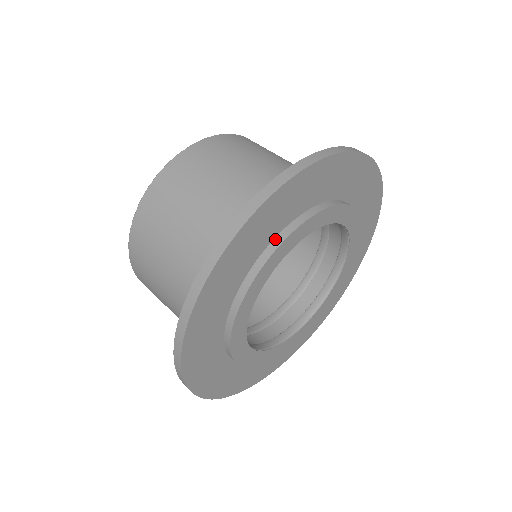
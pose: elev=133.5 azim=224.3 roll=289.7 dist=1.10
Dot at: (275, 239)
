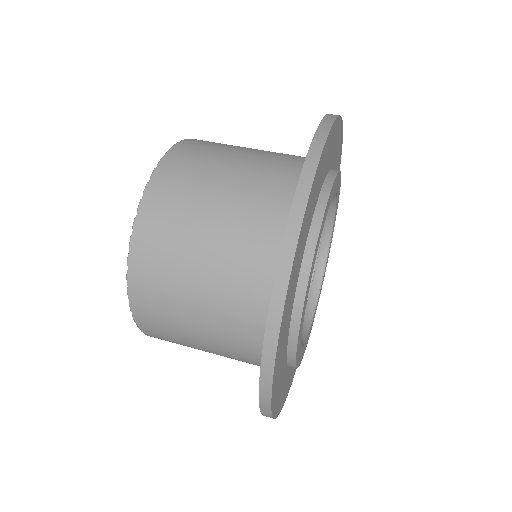
Dot at: occluded
